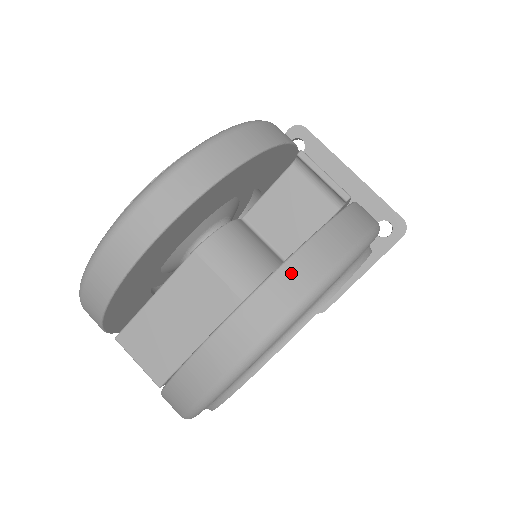
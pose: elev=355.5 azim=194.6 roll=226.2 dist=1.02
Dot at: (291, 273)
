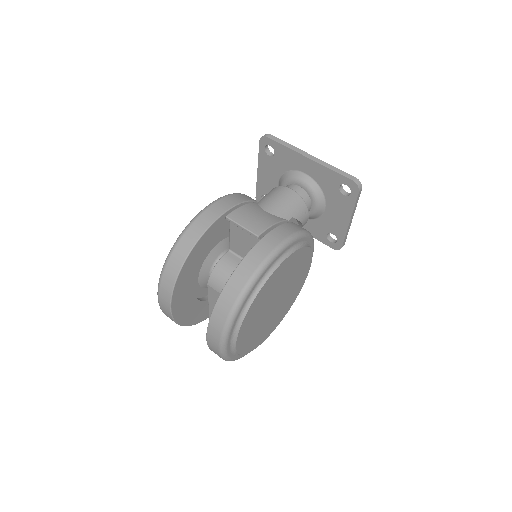
Dot at: (216, 315)
